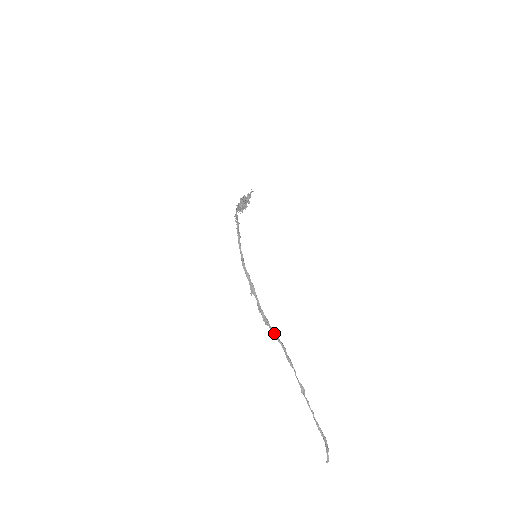
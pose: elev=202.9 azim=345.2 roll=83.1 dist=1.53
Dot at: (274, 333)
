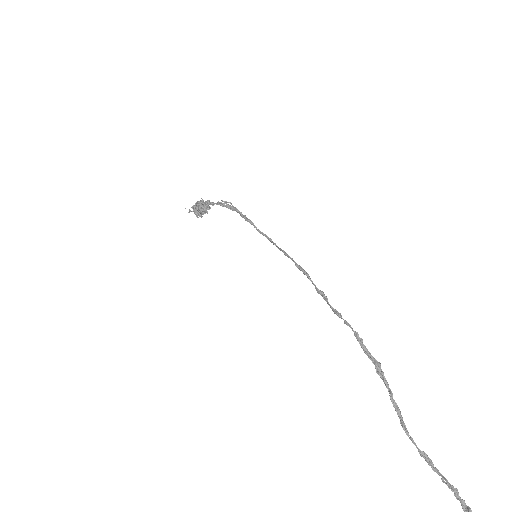
Dot at: (352, 328)
